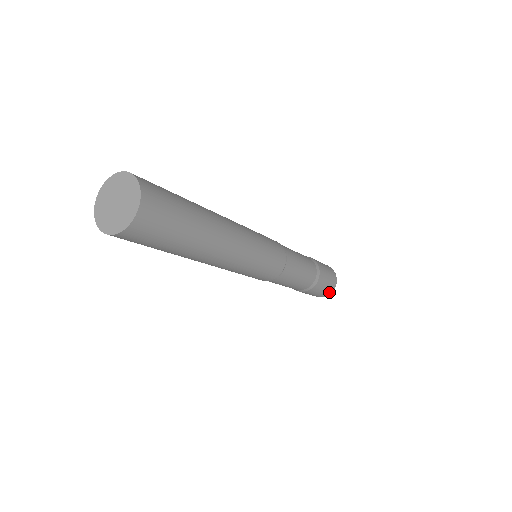
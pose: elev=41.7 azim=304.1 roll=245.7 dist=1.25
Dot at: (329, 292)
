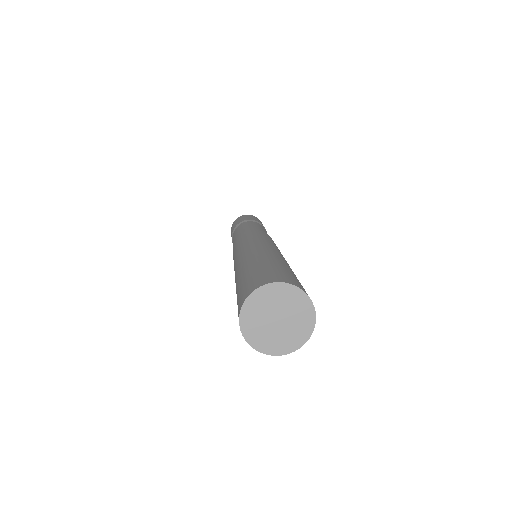
Dot at: occluded
